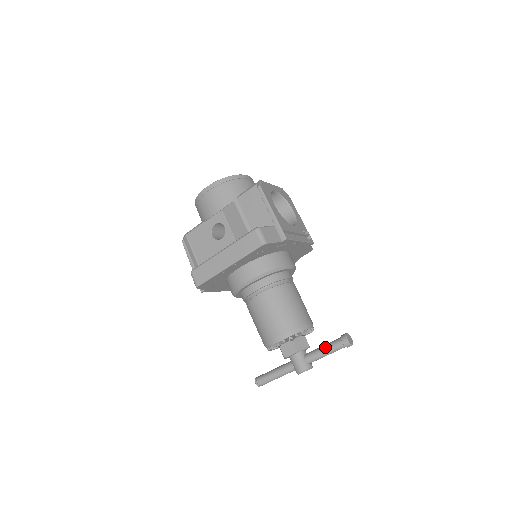
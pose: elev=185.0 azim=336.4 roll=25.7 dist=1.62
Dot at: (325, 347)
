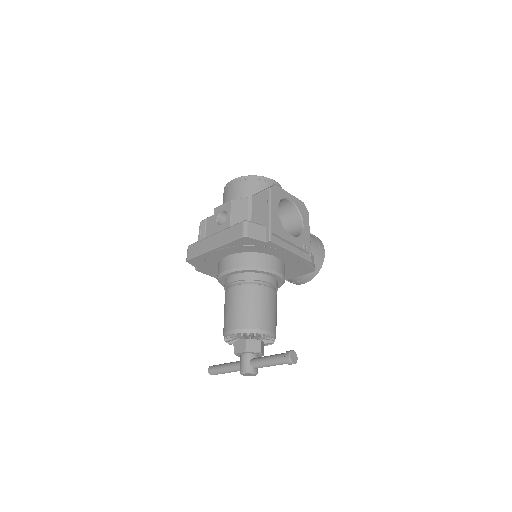
Dot at: (270, 356)
